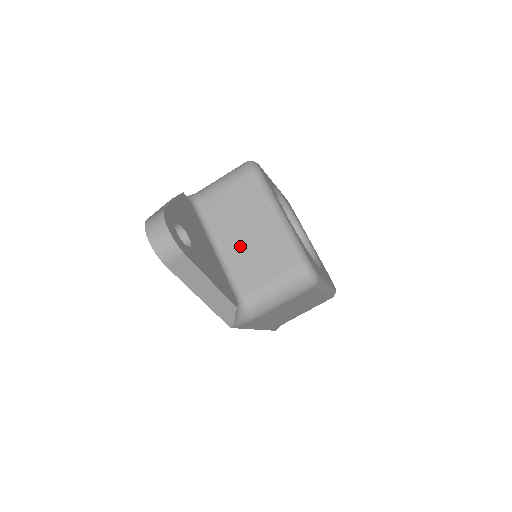
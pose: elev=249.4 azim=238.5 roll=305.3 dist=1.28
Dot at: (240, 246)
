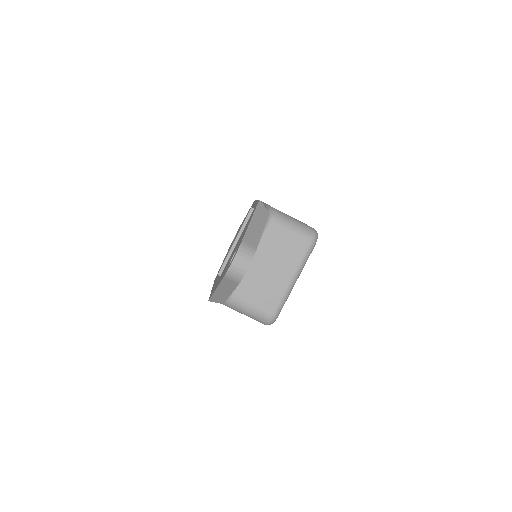
Dot at: (260, 271)
